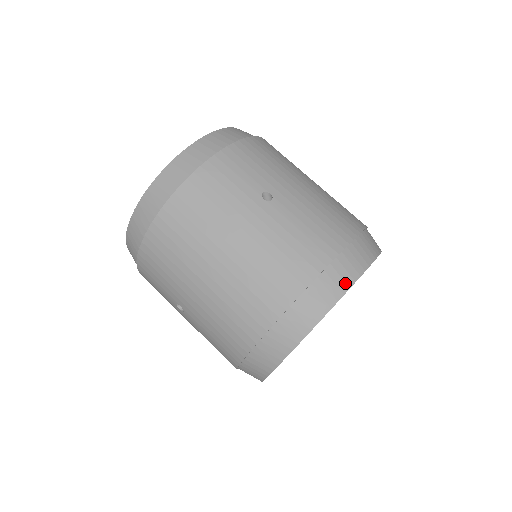
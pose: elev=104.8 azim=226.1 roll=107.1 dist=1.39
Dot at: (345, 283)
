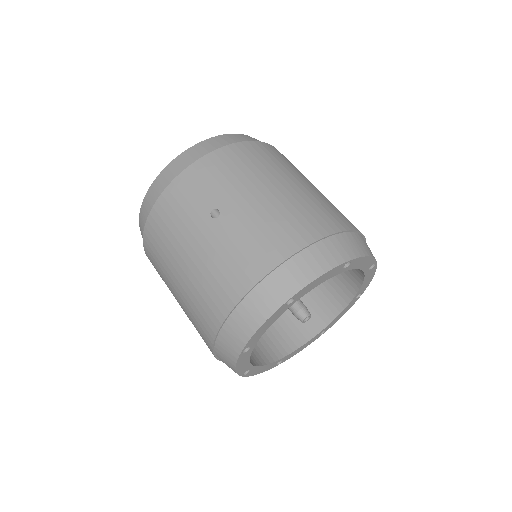
Dot at: (275, 302)
